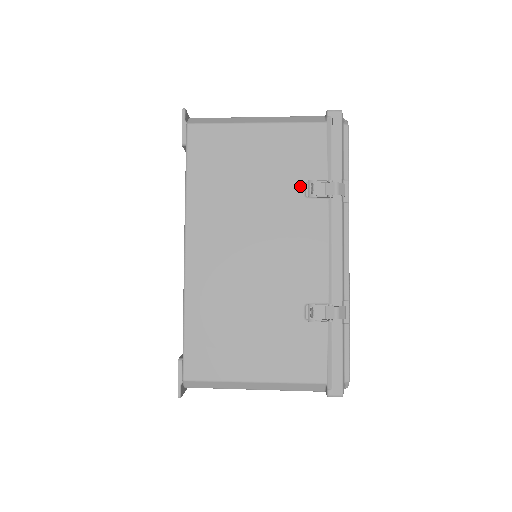
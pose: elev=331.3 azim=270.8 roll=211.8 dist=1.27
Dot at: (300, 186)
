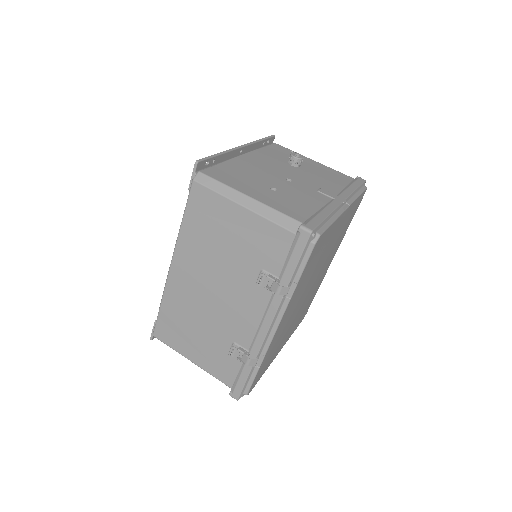
Dot at: (257, 270)
